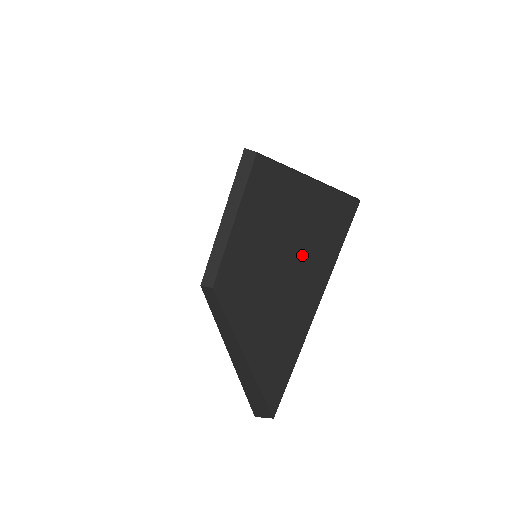
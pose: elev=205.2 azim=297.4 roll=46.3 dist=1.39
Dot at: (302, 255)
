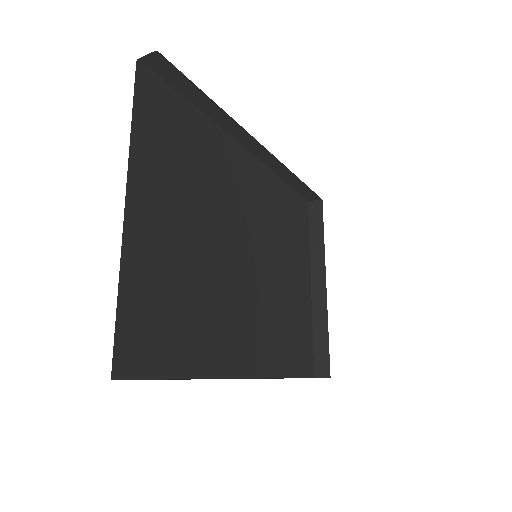
Dot at: occluded
